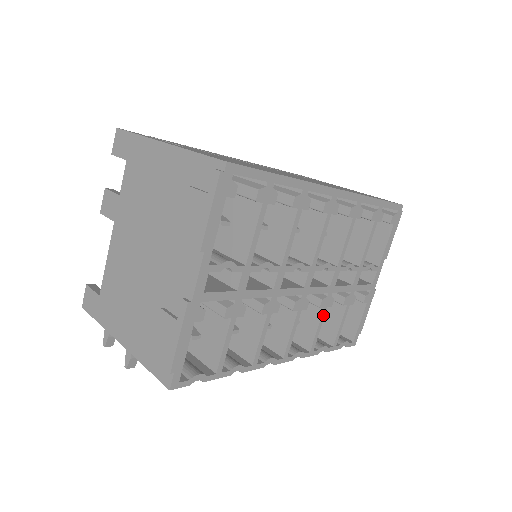
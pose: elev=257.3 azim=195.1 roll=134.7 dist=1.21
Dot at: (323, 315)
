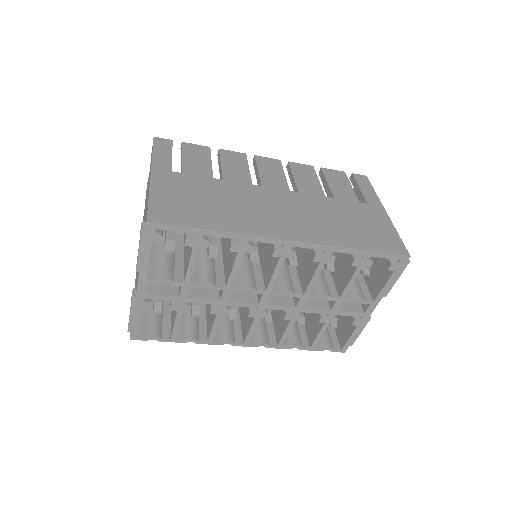
Dot at: (290, 325)
